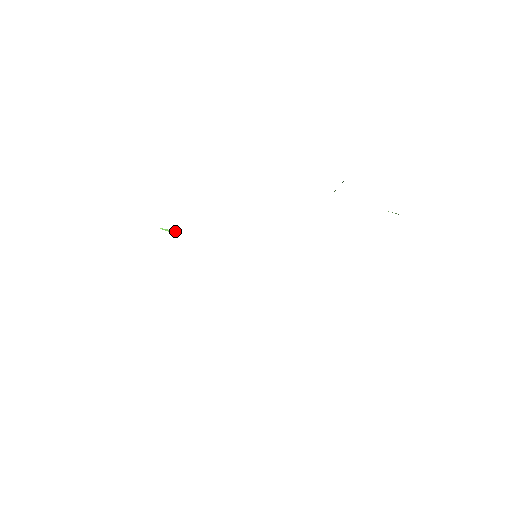
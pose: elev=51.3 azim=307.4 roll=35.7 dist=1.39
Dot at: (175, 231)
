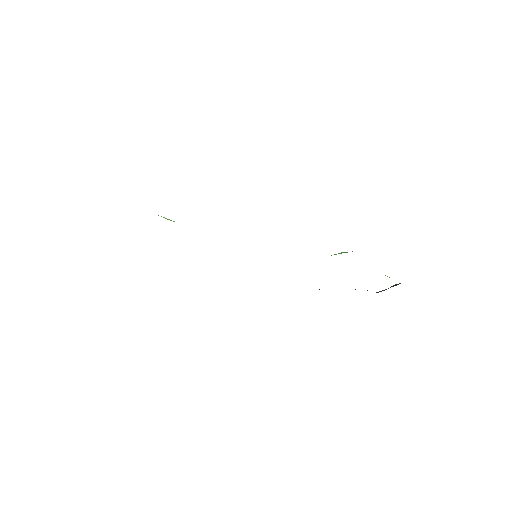
Dot at: occluded
